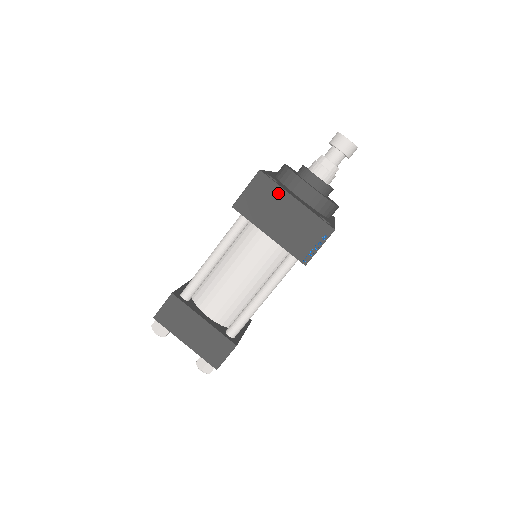
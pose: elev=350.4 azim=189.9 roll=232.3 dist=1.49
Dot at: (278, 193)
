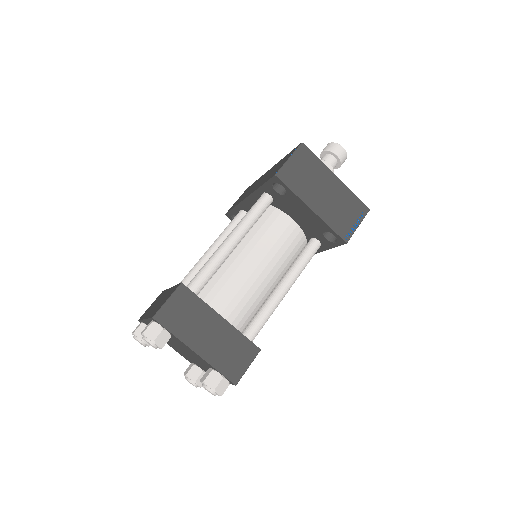
Dot at: (320, 167)
